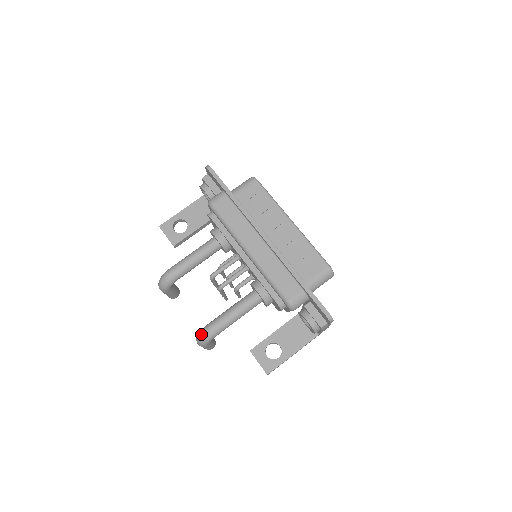
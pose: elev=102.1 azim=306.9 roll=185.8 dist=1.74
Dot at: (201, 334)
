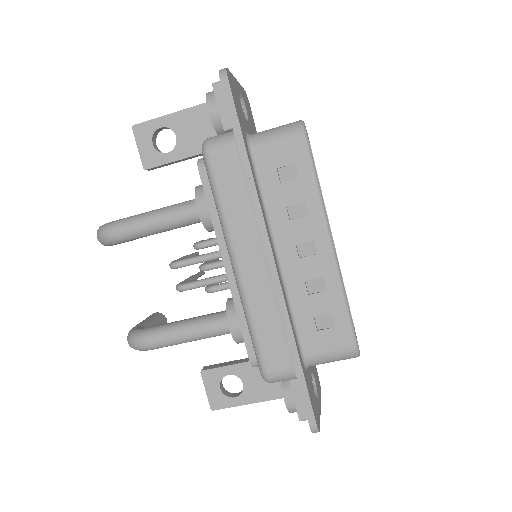
Dot at: (131, 339)
